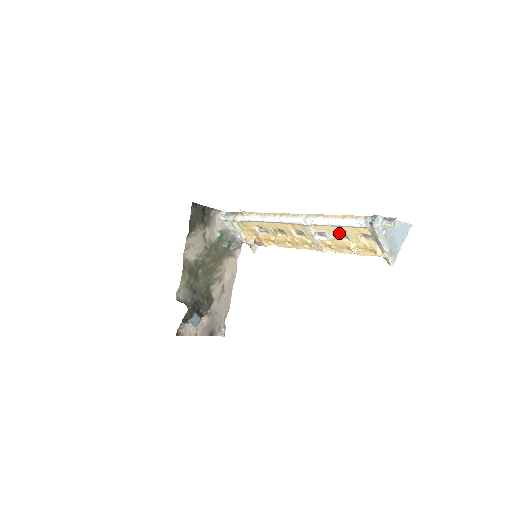
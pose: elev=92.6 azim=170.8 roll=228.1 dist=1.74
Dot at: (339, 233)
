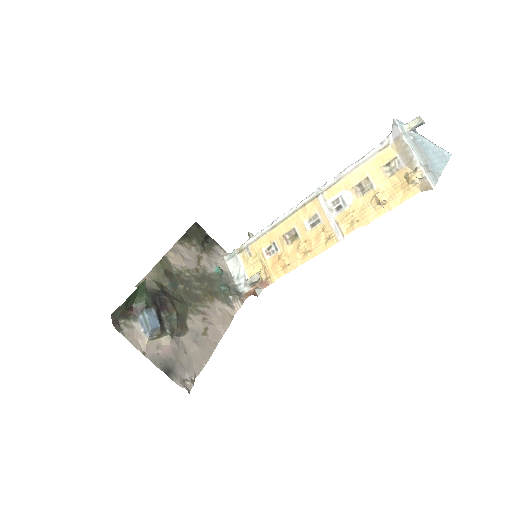
Dot at: (360, 188)
